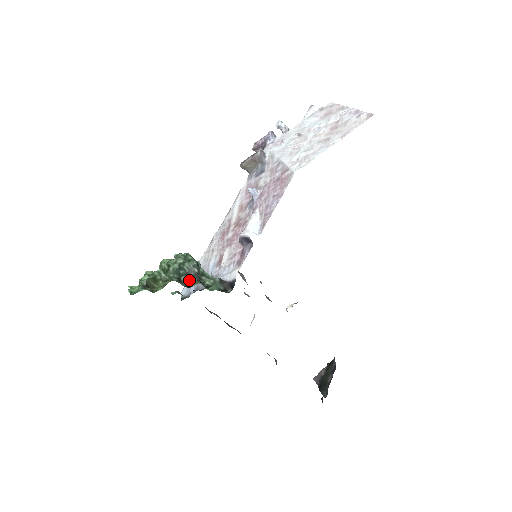
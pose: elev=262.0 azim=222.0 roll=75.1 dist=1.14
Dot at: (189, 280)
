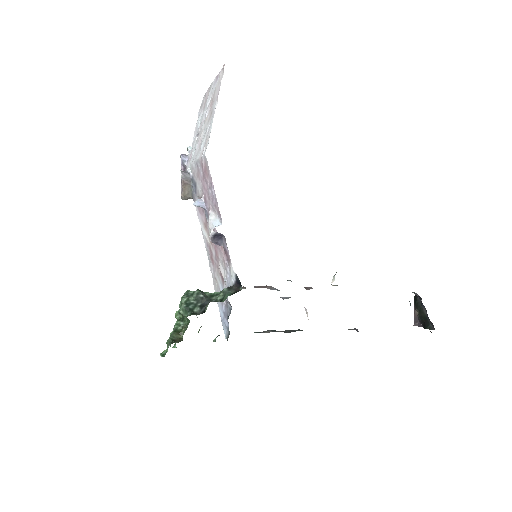
Dot at: (201, 308)
